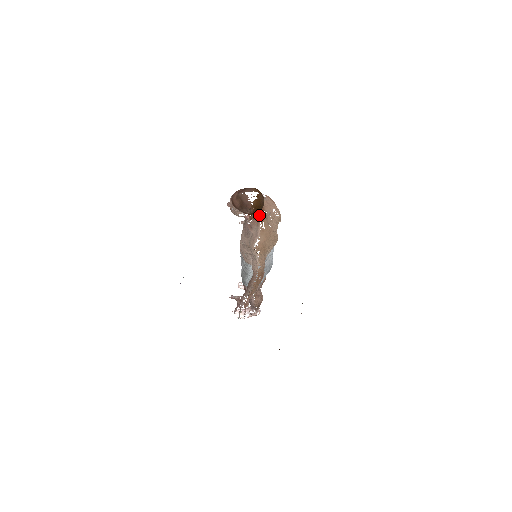
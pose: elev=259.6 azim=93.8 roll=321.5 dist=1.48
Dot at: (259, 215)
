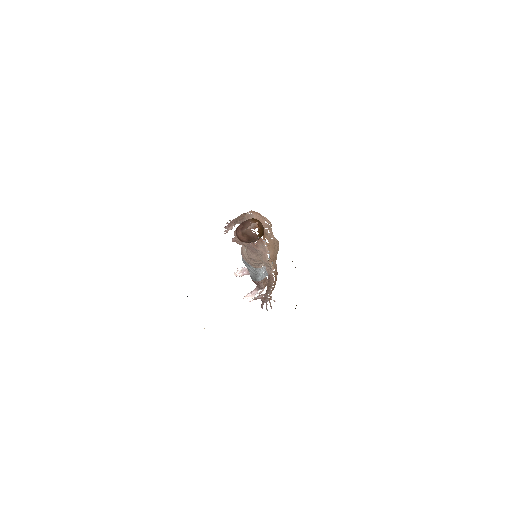
Dot at: occluded
